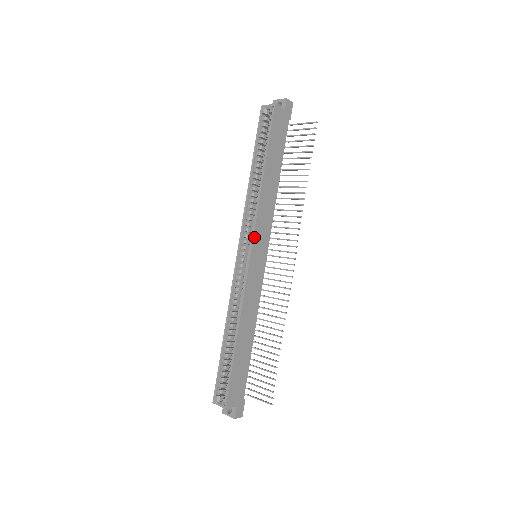
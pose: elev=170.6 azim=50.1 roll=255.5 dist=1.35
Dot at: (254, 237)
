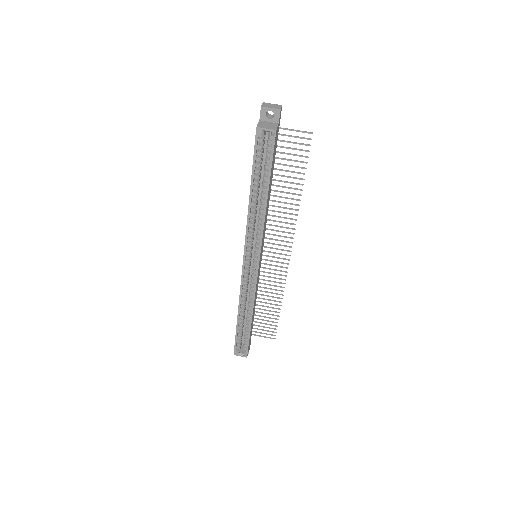
Dot at: (260, 252)
